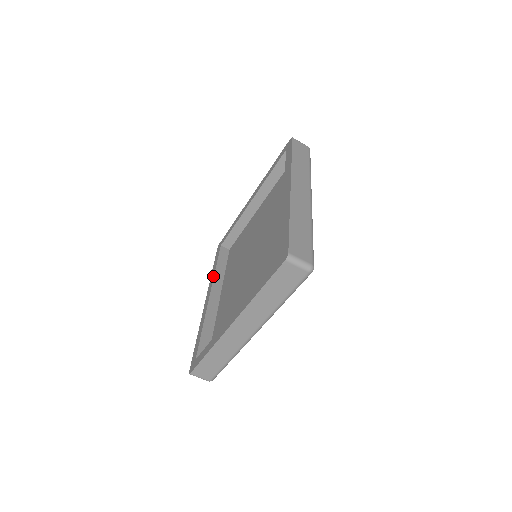
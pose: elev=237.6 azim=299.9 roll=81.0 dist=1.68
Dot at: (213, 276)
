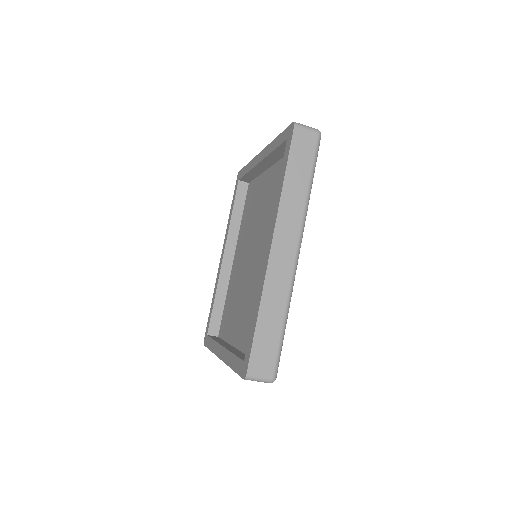
Dot at: (228, 228)
